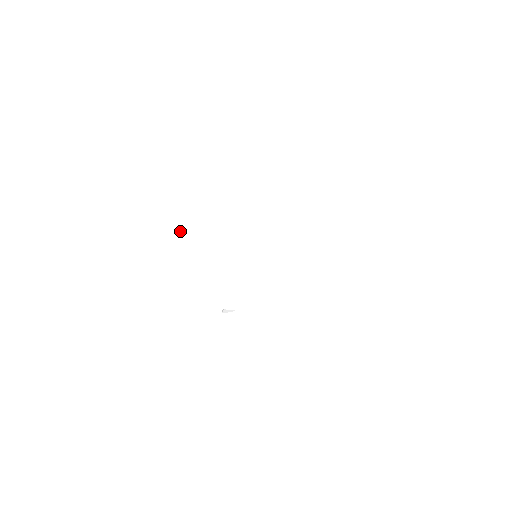
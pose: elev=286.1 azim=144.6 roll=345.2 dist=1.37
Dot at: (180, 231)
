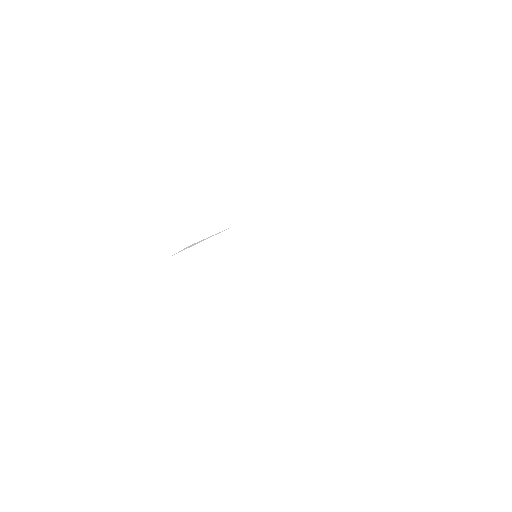
Dot at: (208, 190)
